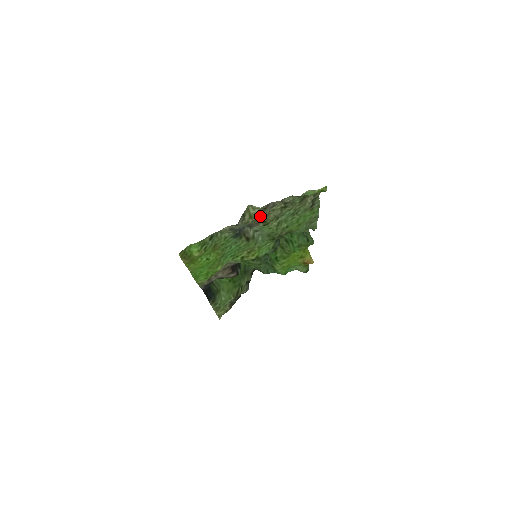
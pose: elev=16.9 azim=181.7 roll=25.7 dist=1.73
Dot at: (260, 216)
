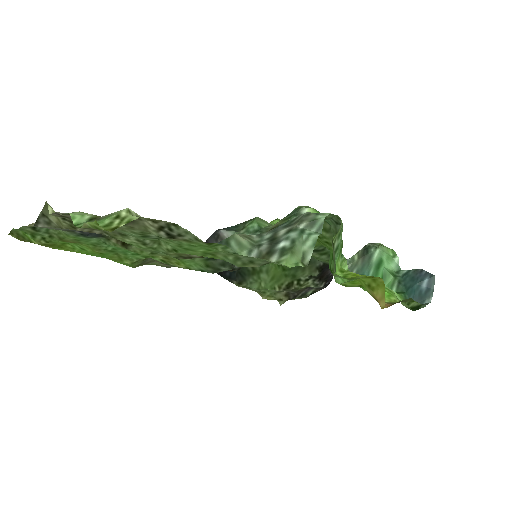
Dot at: (73, 224)
